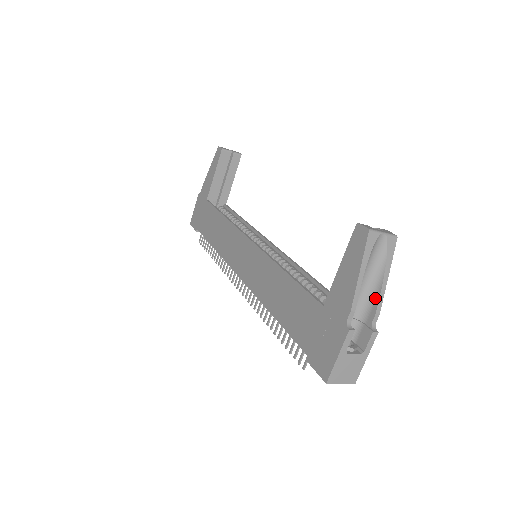
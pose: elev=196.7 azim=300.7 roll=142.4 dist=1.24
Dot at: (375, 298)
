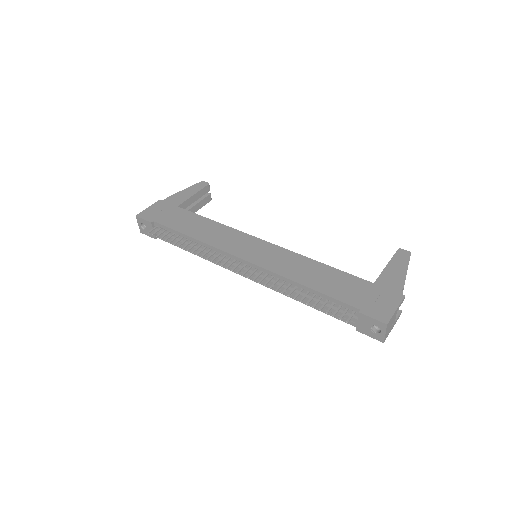
Dot at: occluded
